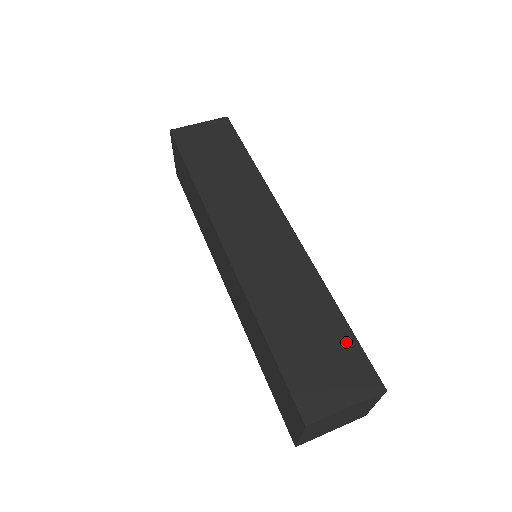
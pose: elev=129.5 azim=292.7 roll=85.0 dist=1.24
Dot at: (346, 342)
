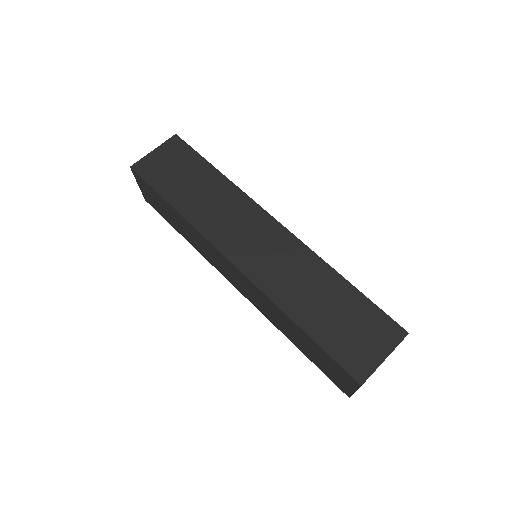
Dot at: (364, 307)
